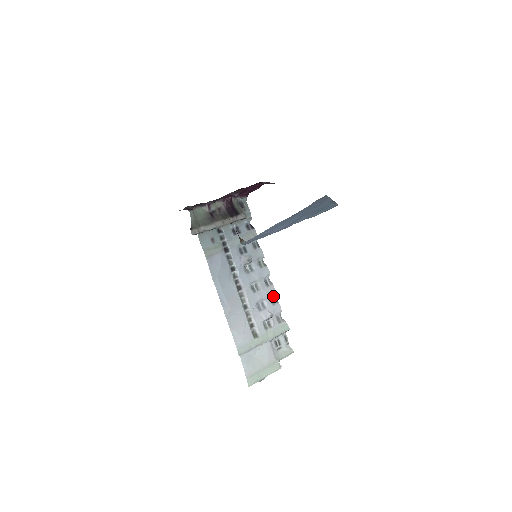
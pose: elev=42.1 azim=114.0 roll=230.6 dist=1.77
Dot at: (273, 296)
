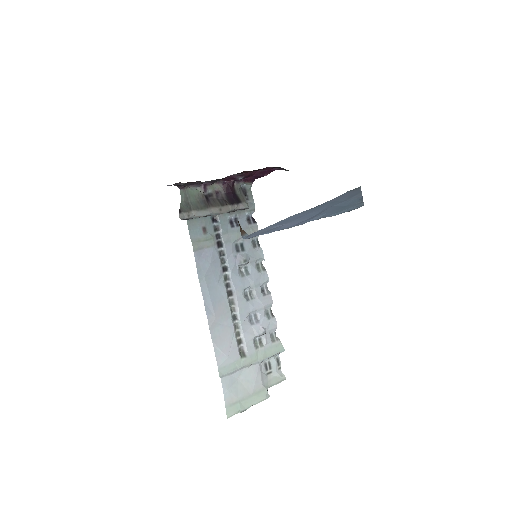
Dot at: (269, 308)
